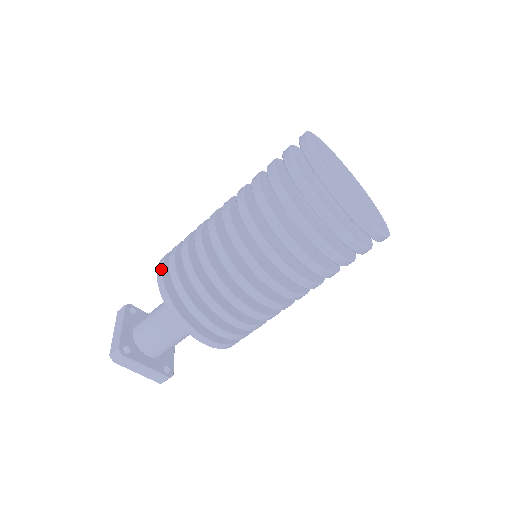
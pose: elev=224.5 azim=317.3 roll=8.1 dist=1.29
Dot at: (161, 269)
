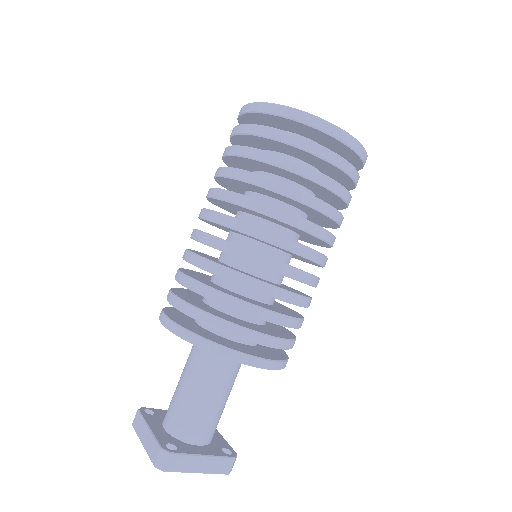
Dot at: (167, 318)
